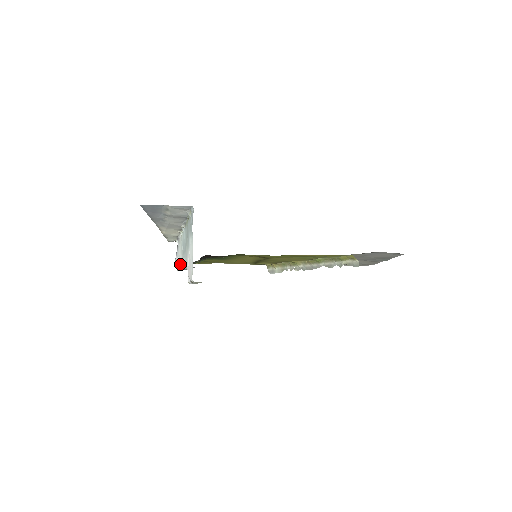
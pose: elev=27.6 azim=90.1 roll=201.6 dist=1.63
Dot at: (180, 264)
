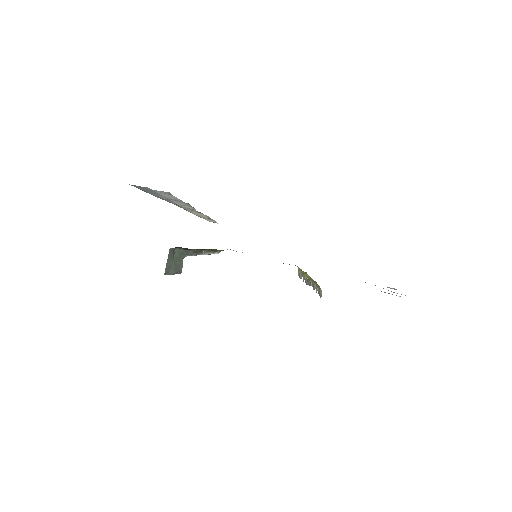
Dot at: occluded
